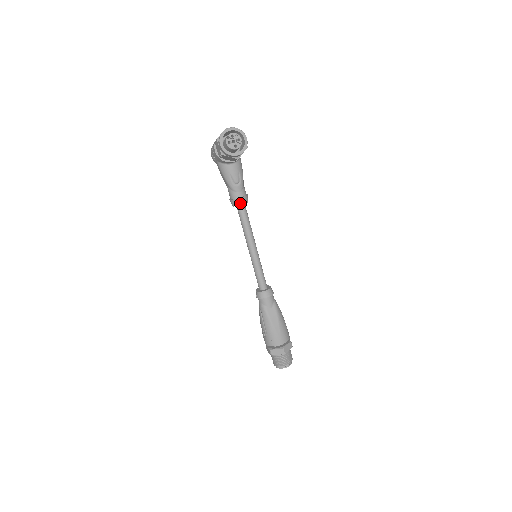
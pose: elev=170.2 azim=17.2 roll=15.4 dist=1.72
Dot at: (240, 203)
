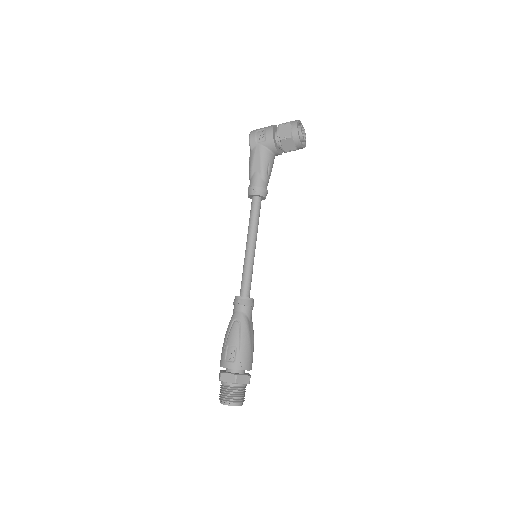
Dot at: (264, 194)
